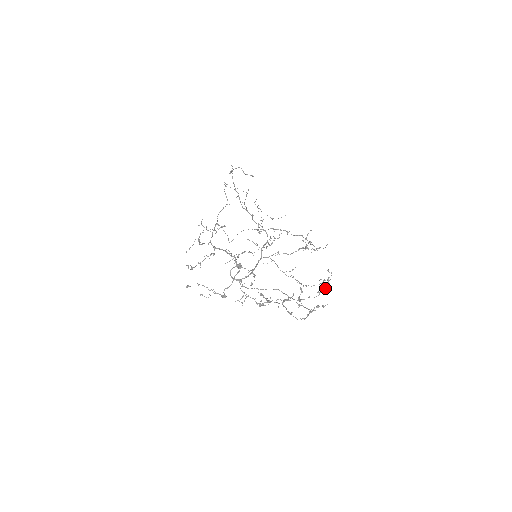
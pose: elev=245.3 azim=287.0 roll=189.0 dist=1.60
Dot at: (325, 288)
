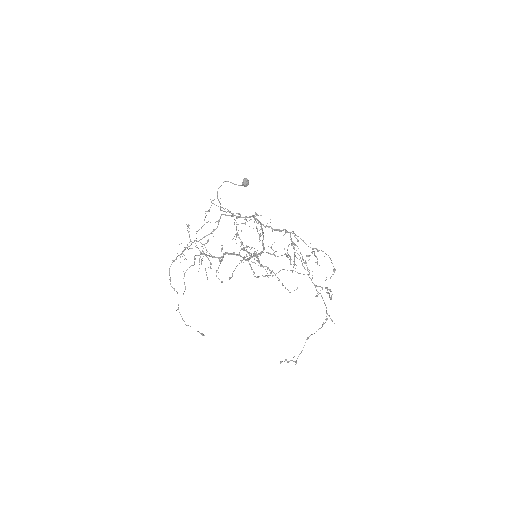
Dot at: occluded
